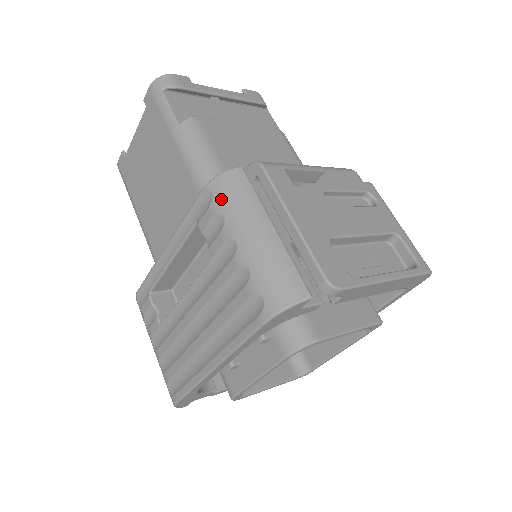
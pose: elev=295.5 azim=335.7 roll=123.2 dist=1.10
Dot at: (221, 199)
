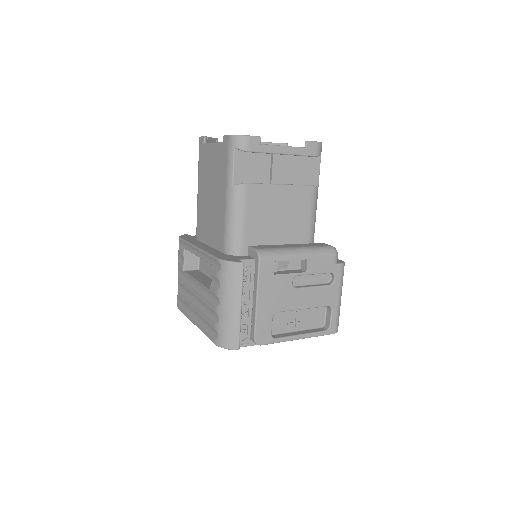
Dot at: (223, 276)
